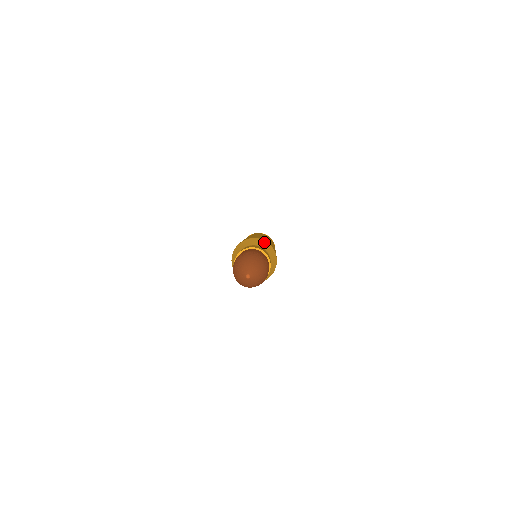
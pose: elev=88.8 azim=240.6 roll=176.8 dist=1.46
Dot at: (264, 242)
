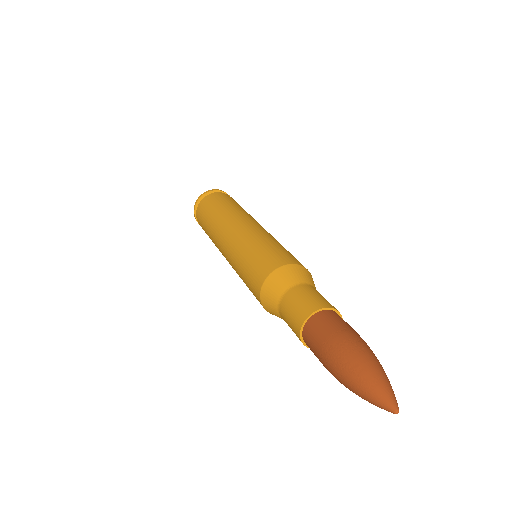
Dot at: (306, 271)
